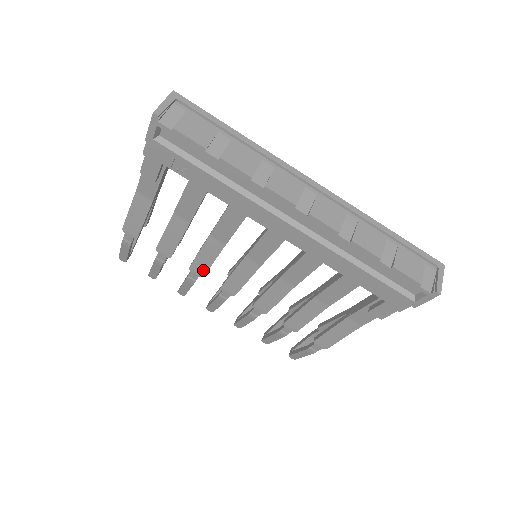
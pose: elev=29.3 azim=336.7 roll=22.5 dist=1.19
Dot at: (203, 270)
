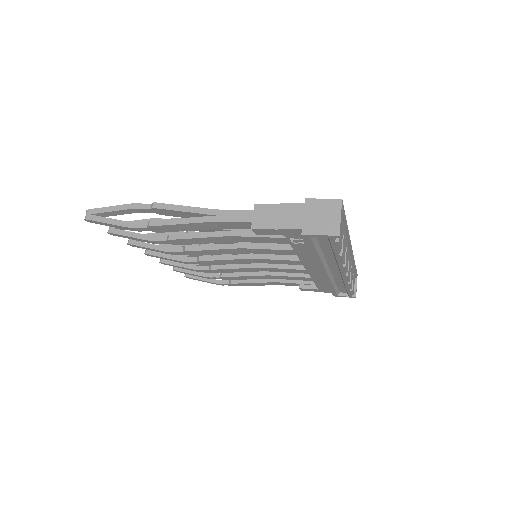
Dot at: (198, 254)
